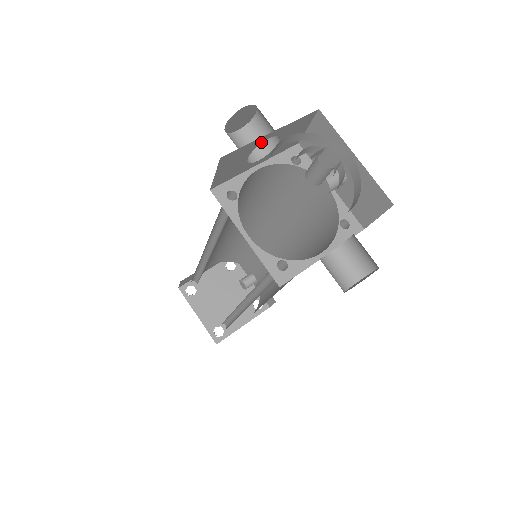
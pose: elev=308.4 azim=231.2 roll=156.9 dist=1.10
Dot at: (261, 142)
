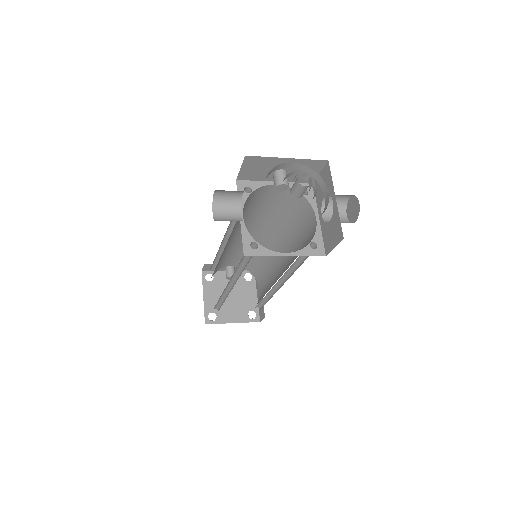
Dot at: occluded
